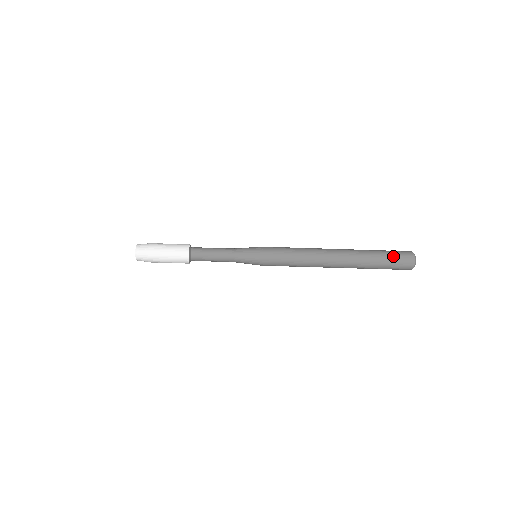
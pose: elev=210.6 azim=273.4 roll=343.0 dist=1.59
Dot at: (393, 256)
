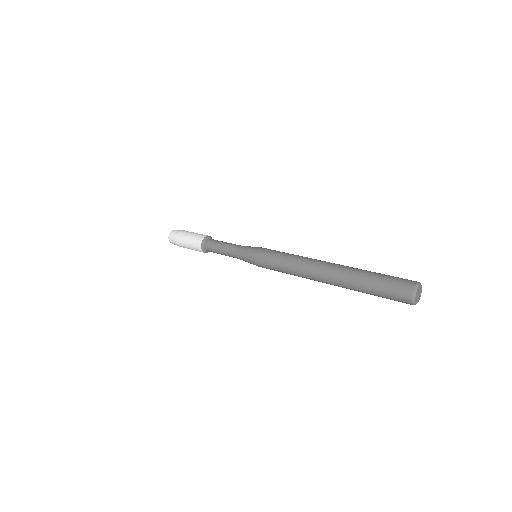
Dot at: (385, 295)
